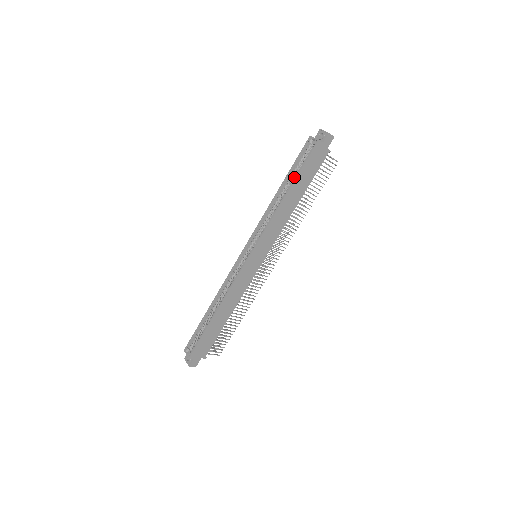
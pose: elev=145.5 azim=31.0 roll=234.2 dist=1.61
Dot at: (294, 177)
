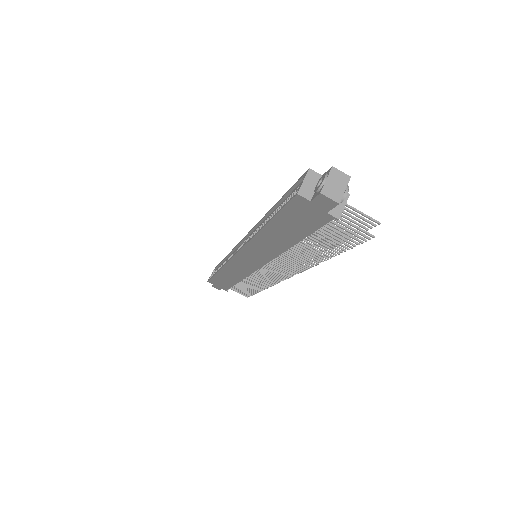
Dot at: occluded
